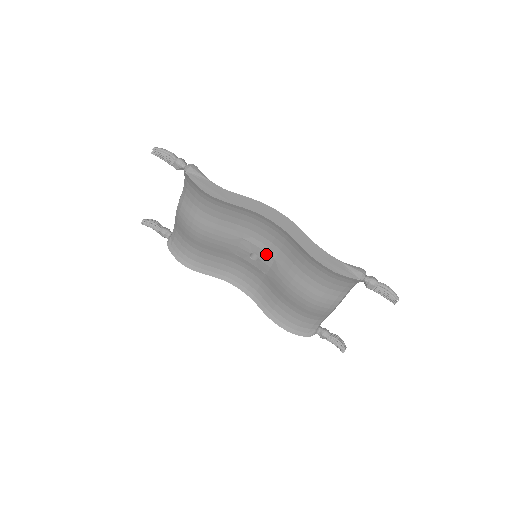
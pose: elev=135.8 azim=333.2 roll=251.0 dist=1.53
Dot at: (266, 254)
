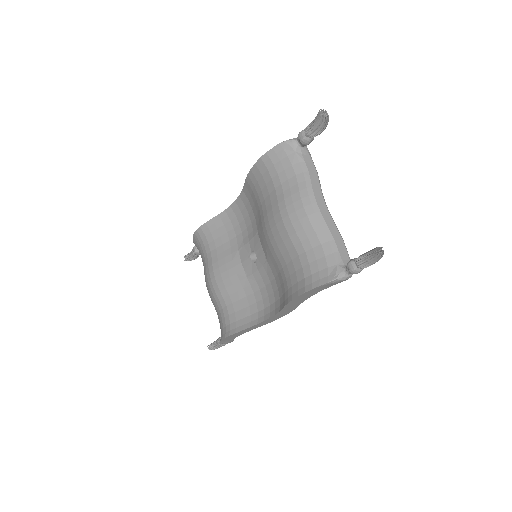
Dot at: (254, 239)
